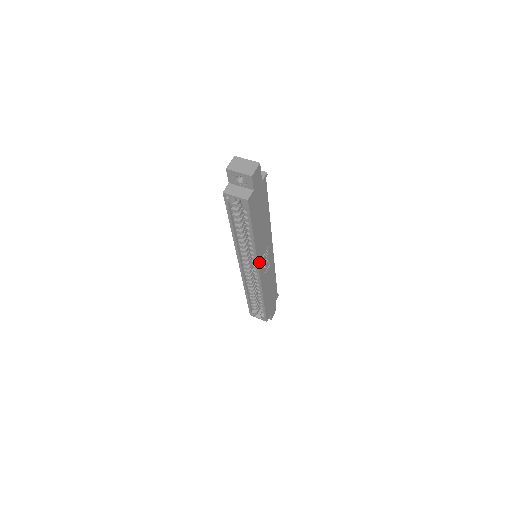
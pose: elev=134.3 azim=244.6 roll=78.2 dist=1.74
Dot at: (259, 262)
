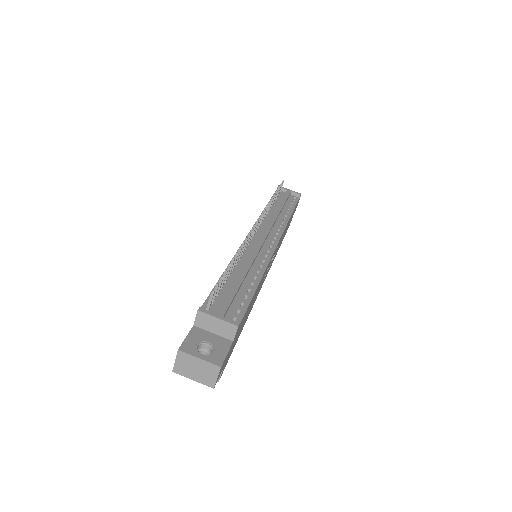
Dot at: (260, 288)
